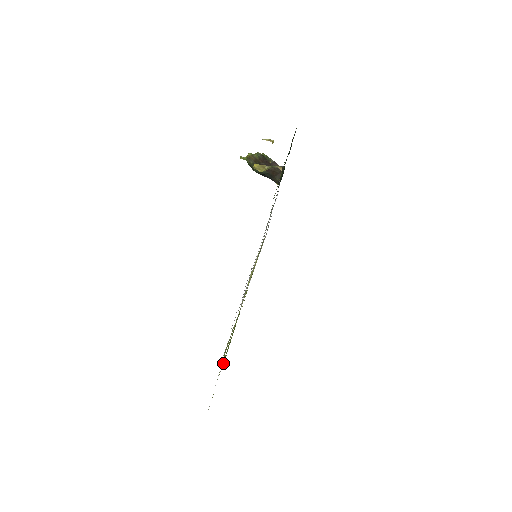
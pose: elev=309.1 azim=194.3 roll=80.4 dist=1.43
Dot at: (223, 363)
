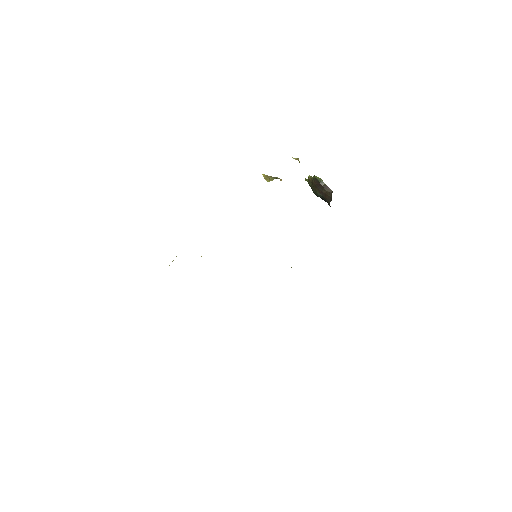
Dot at: occluded
